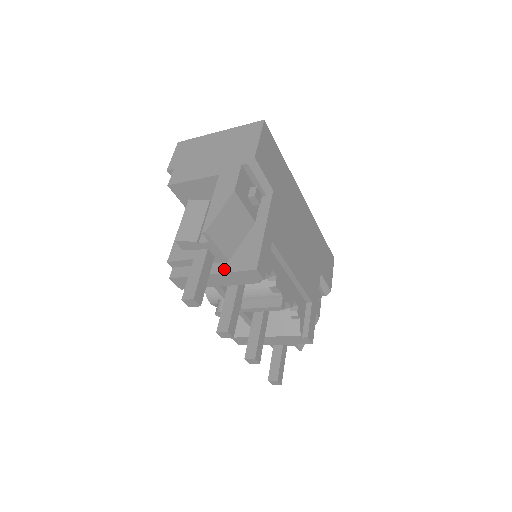
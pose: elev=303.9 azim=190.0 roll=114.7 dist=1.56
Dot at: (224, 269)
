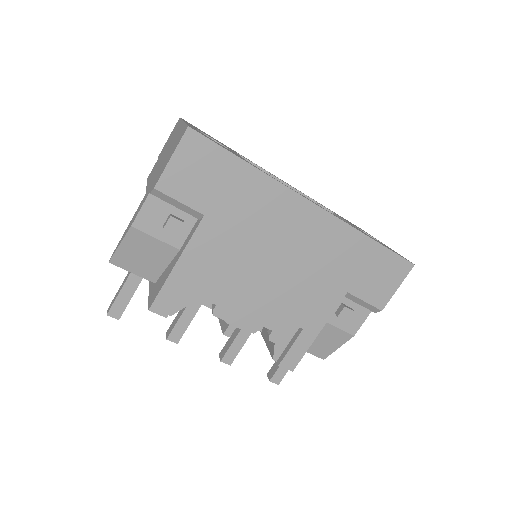
Dot at: (150, 289)
